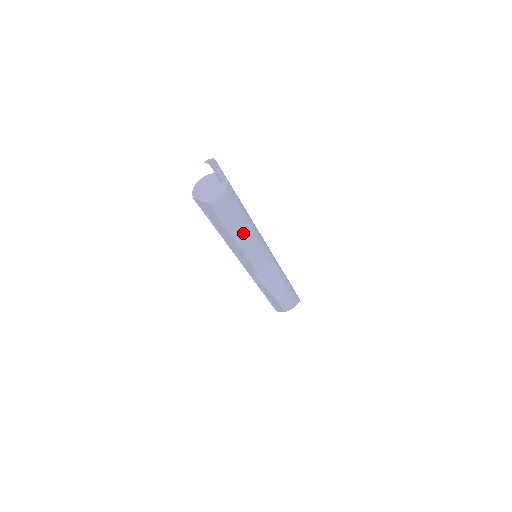
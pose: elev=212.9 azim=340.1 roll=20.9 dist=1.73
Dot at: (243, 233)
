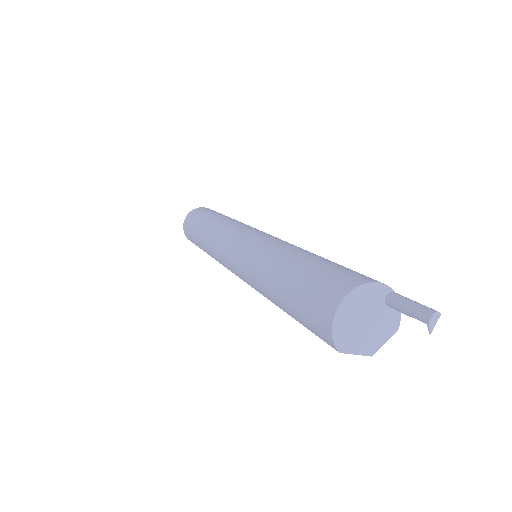
Dot at: occluded
